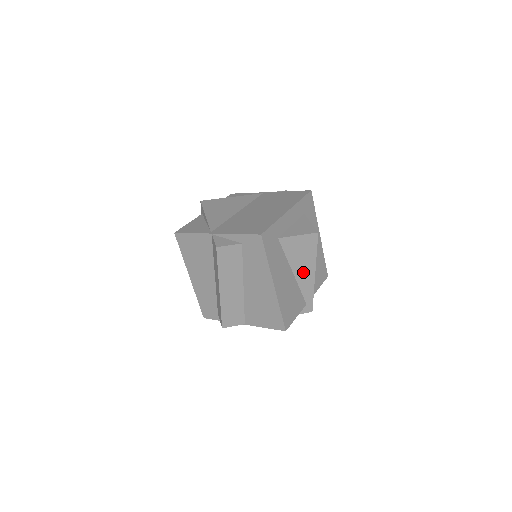
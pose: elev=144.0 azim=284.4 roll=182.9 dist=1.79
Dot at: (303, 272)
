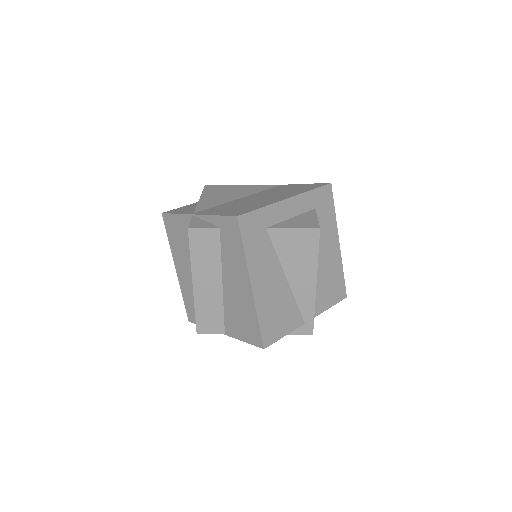
Dot at: (300, 279)
